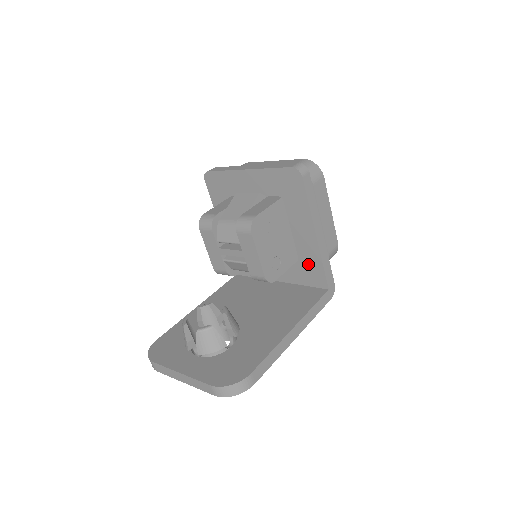
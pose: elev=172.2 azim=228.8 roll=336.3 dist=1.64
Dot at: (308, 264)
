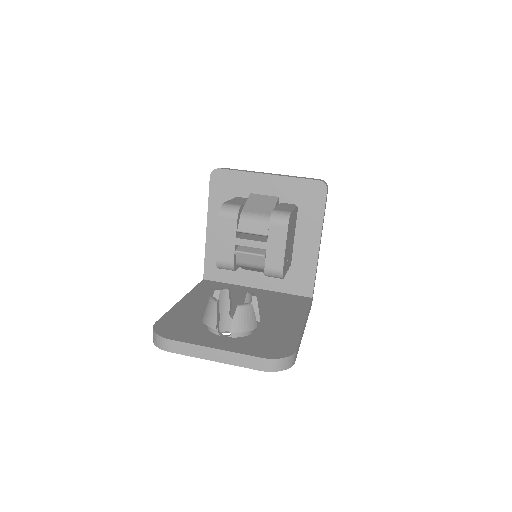
Dot at: (300, 272)
